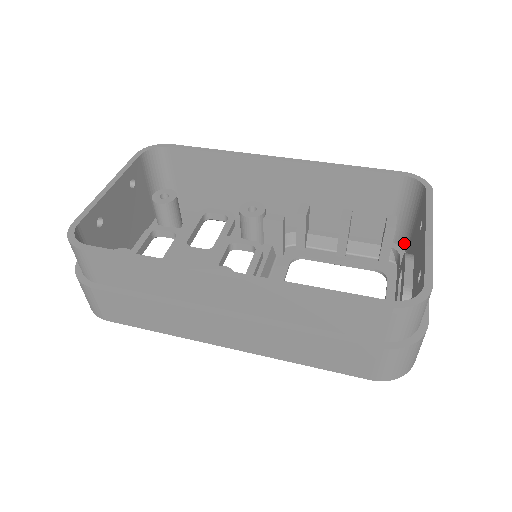
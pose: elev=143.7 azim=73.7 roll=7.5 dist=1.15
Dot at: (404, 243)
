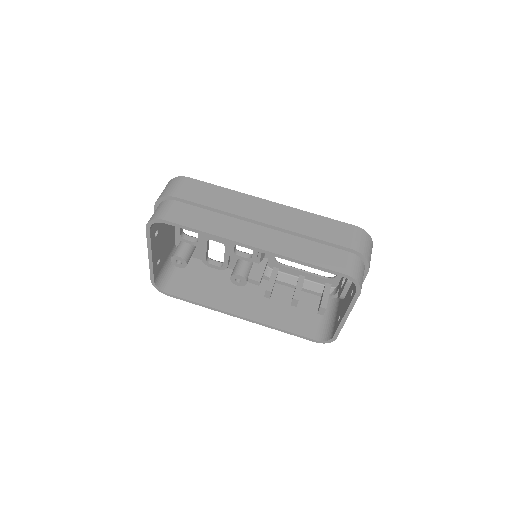
Dot at: occluded
